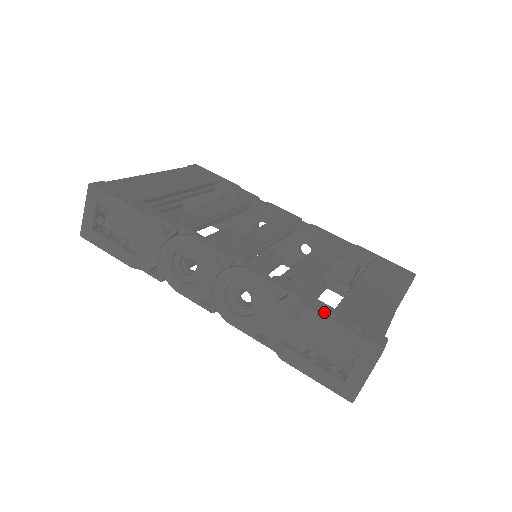
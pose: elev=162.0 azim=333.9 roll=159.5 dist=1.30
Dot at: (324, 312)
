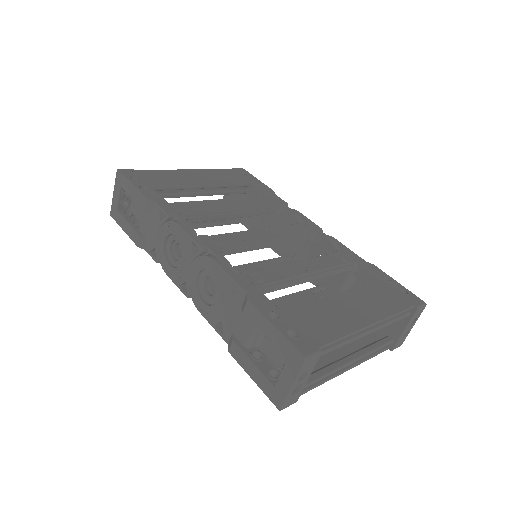
Dot at: (264, 310)
